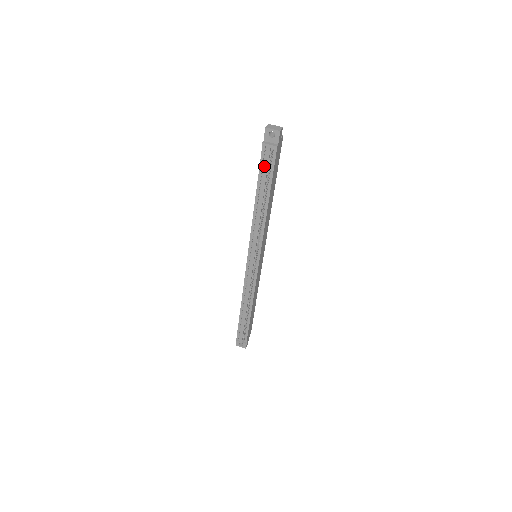
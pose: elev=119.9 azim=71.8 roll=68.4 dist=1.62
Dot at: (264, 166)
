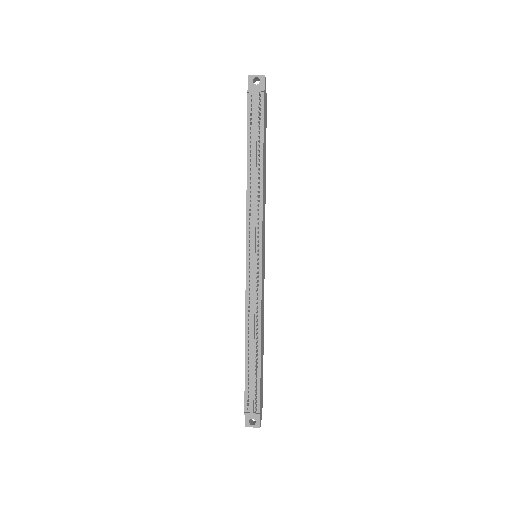
Dot at: (252, 119)
